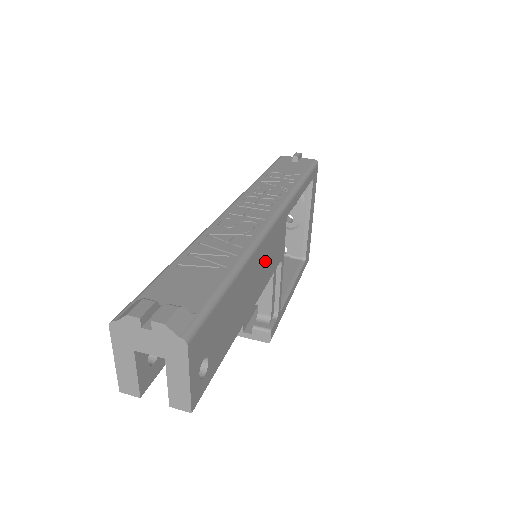
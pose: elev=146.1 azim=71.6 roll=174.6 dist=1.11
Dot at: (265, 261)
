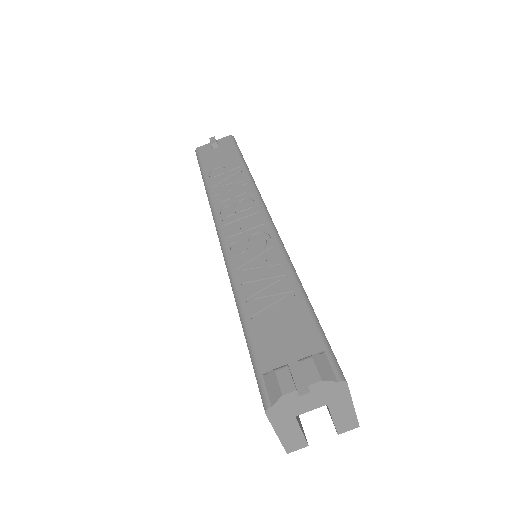
Dot at: occluded
